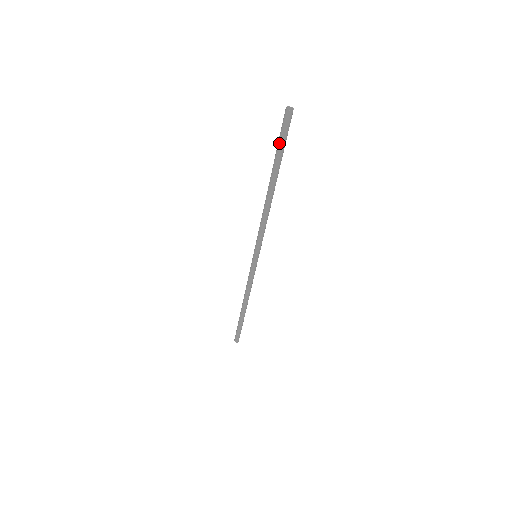
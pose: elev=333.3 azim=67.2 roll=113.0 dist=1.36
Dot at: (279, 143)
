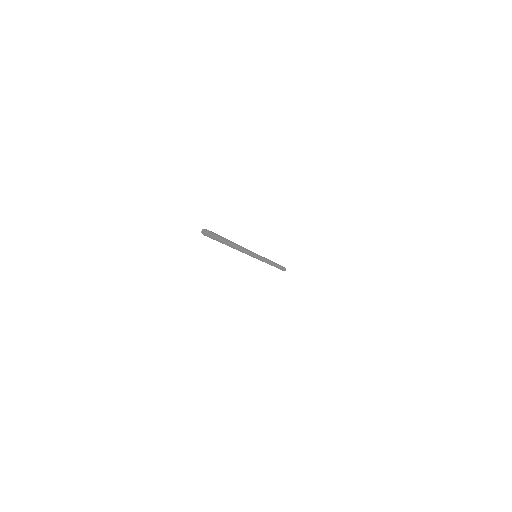
Dot at: occluded
